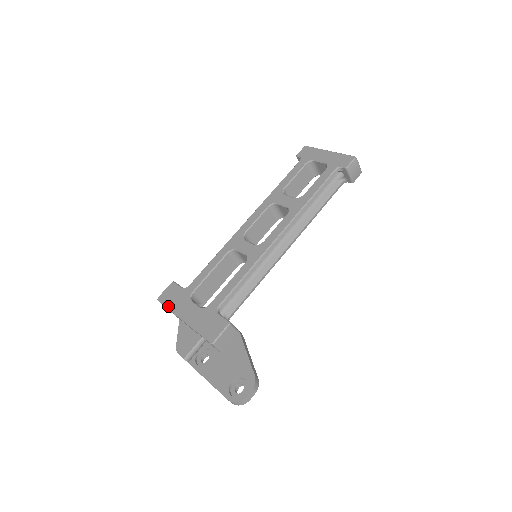
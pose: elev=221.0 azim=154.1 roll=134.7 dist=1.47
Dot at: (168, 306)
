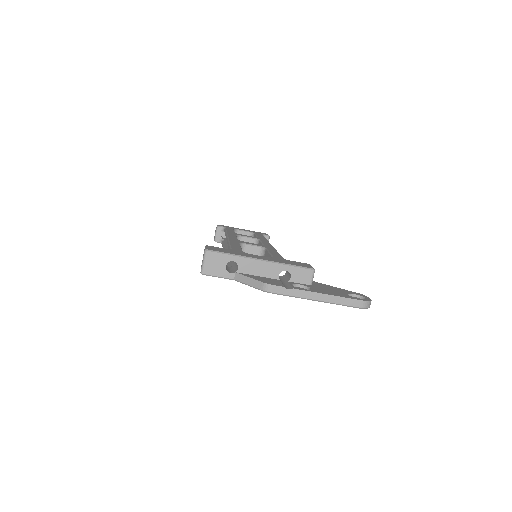
Dot at: (230, 253)
